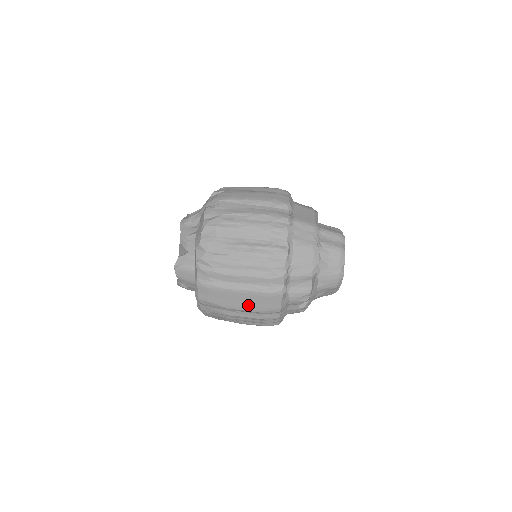
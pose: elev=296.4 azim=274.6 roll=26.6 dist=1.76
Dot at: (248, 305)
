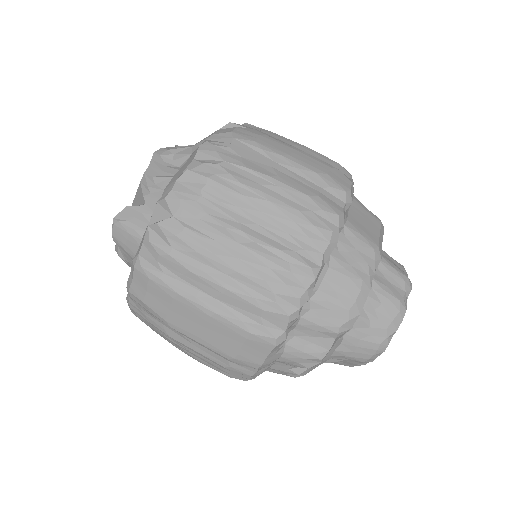
Dot at: (208, 337)
